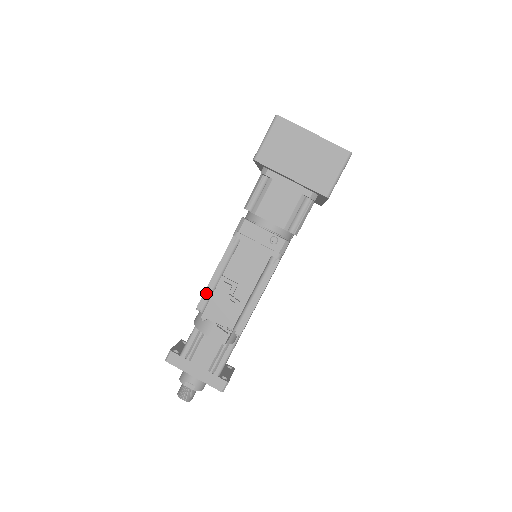
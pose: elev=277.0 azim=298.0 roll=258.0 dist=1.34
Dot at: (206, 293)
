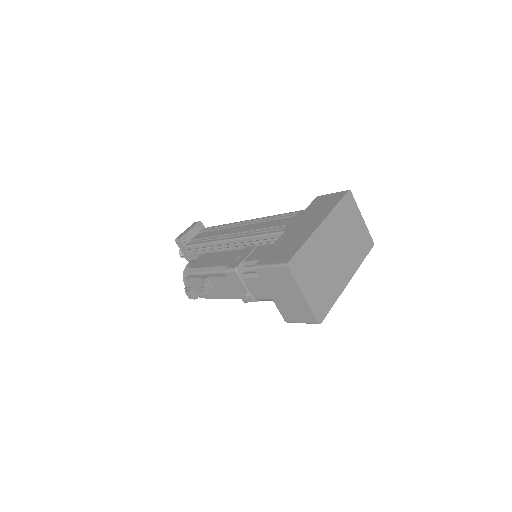
Dot at: (196, 269)
